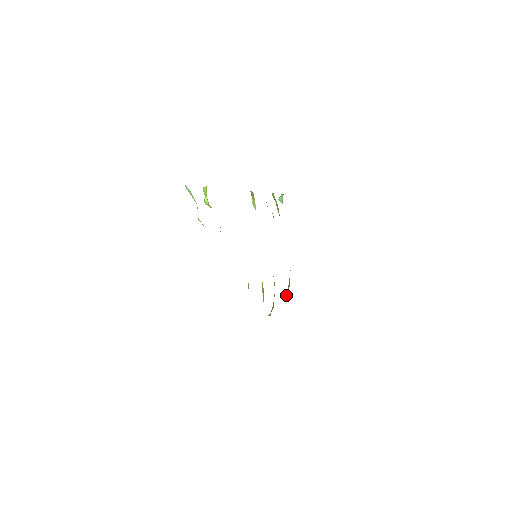
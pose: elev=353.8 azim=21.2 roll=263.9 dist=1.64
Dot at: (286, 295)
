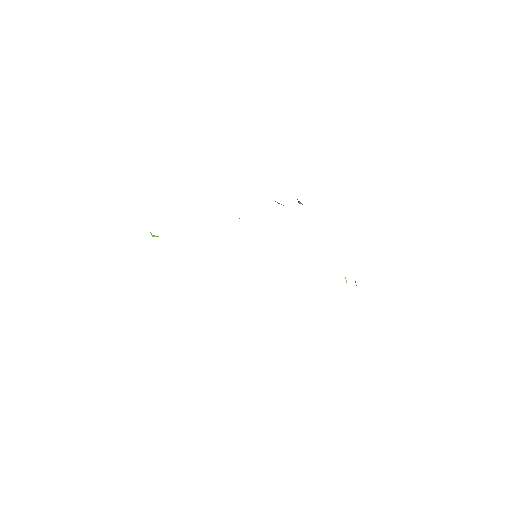
Dot at: occluded
